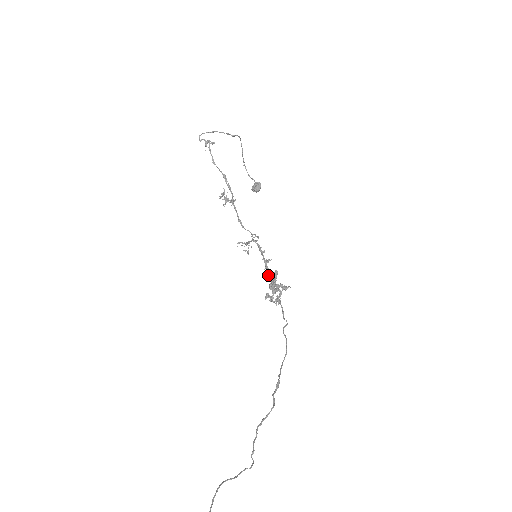
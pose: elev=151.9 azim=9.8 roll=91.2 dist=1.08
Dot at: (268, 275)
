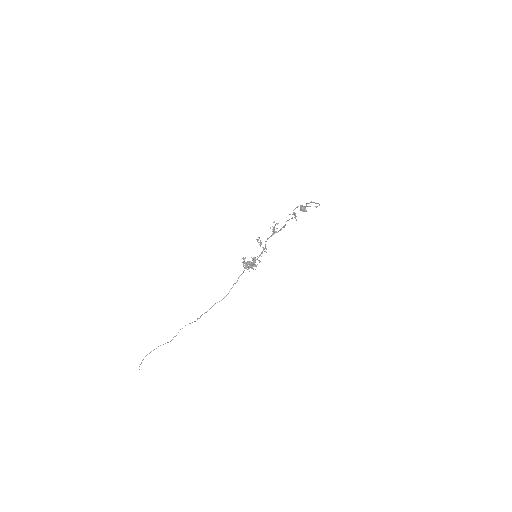
Dot at: (253, 261)
